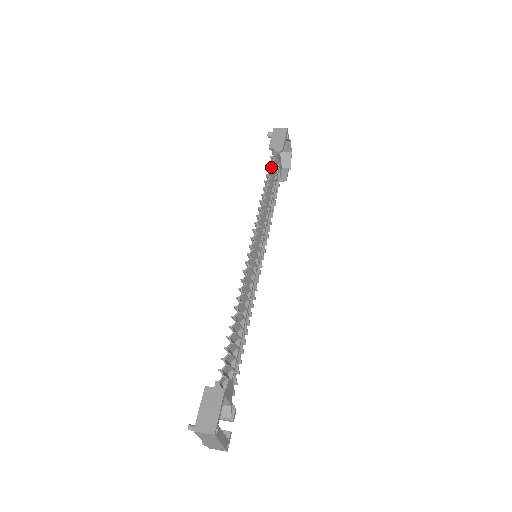
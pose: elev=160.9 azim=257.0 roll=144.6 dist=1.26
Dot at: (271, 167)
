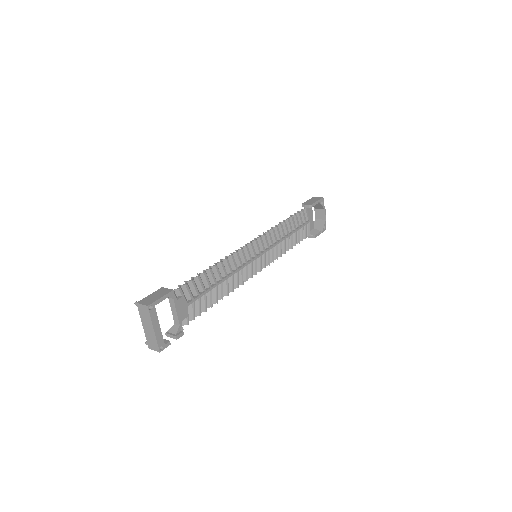
Dot at: (297, 213)
